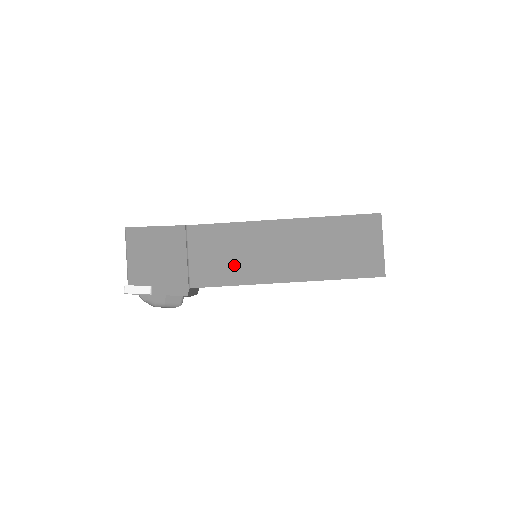
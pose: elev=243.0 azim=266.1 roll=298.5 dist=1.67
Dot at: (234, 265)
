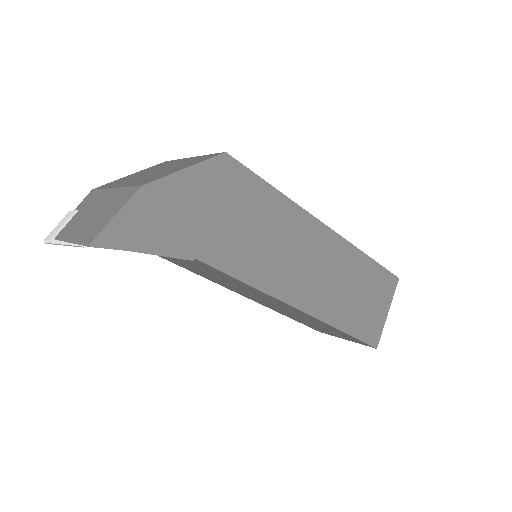
Dot at: (213, 278)
